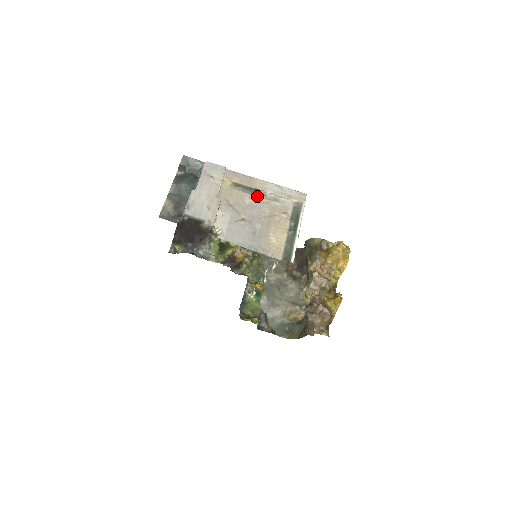
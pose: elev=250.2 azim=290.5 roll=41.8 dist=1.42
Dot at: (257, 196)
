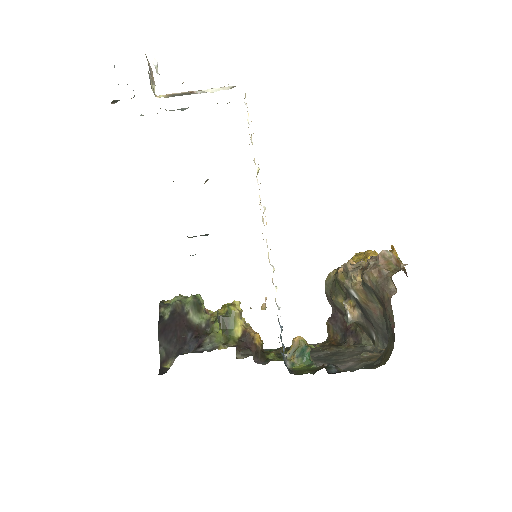
Dot at: occluded
